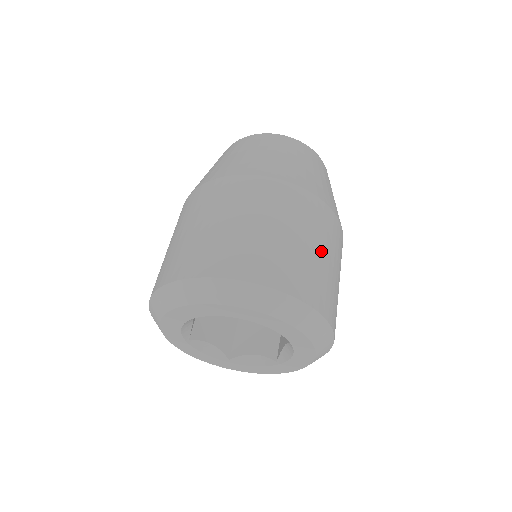
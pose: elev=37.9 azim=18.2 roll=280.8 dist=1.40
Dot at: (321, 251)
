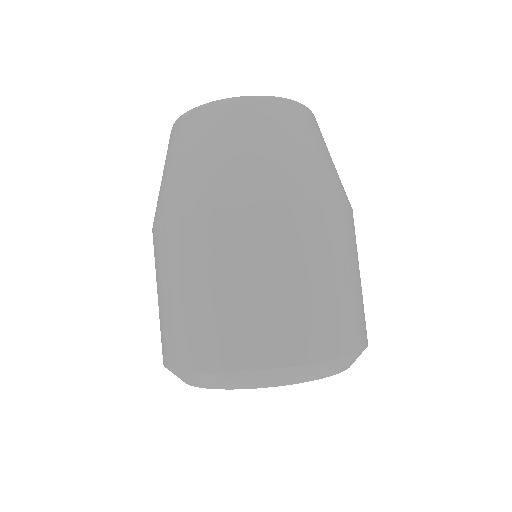
Dot at: (351, 275)
